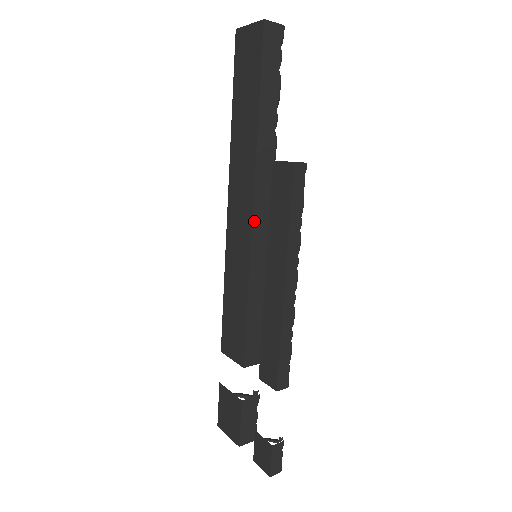
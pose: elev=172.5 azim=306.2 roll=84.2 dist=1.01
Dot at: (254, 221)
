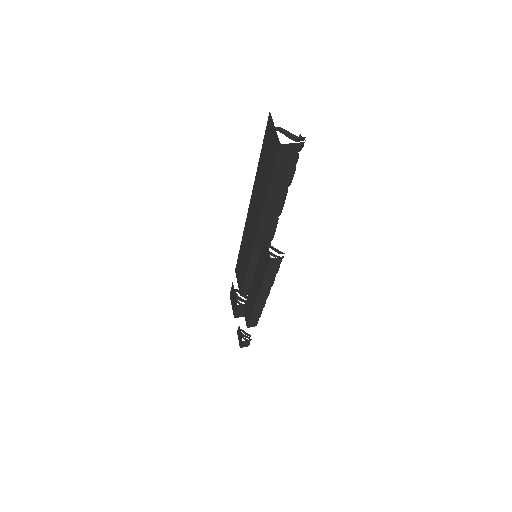
Dot at: (255, 244)
